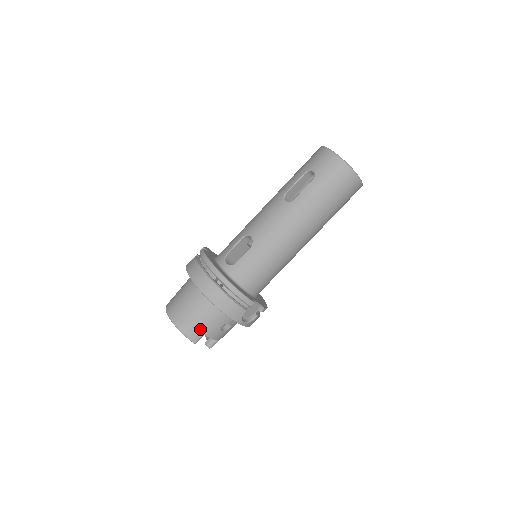
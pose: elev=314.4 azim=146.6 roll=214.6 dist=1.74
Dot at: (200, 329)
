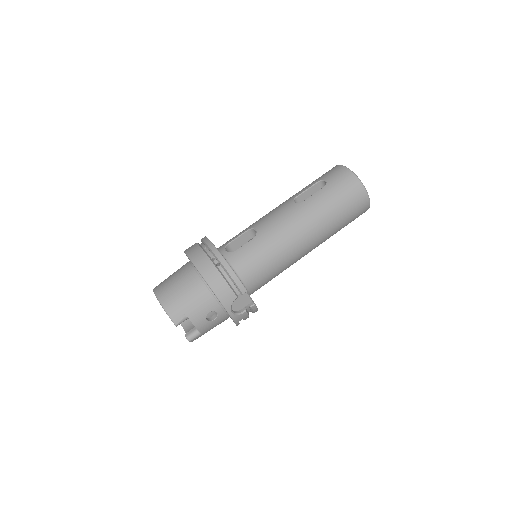
Dot at: (185, 309)
